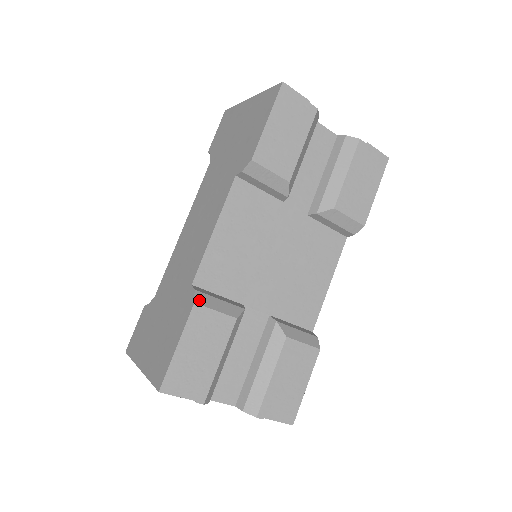
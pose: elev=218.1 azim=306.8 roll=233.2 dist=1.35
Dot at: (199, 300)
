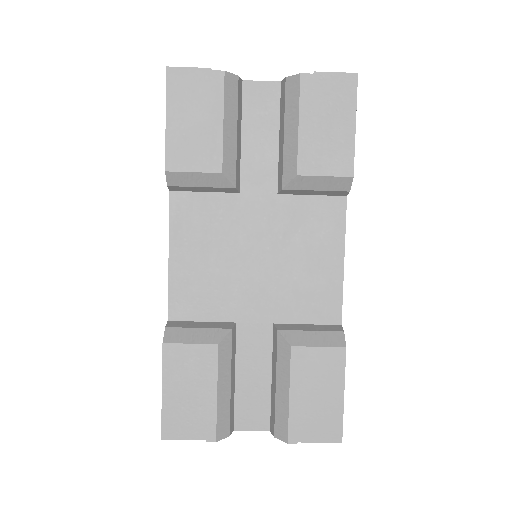
Dot at: (169, 338)
